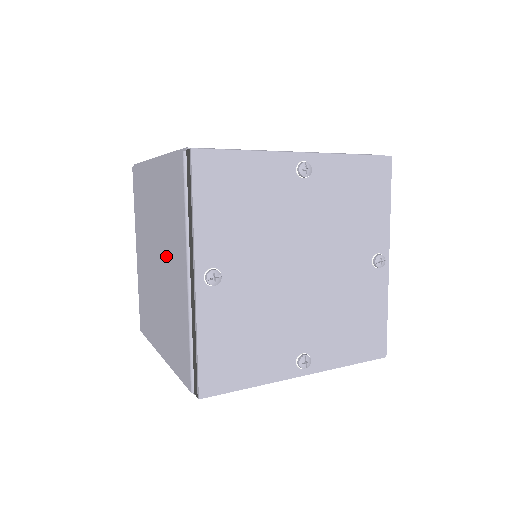
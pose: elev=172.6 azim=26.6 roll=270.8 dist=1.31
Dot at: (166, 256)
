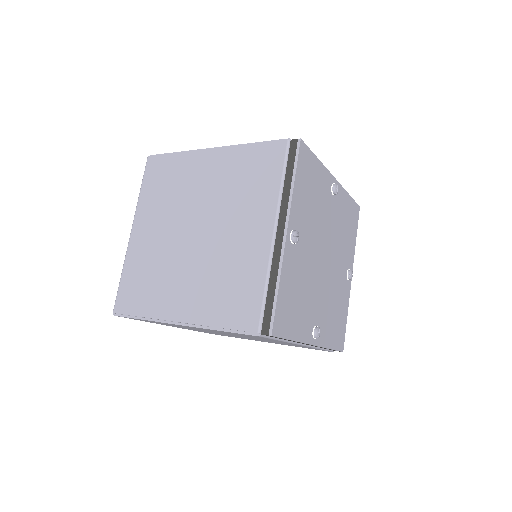
Dot at: (224, 223)
